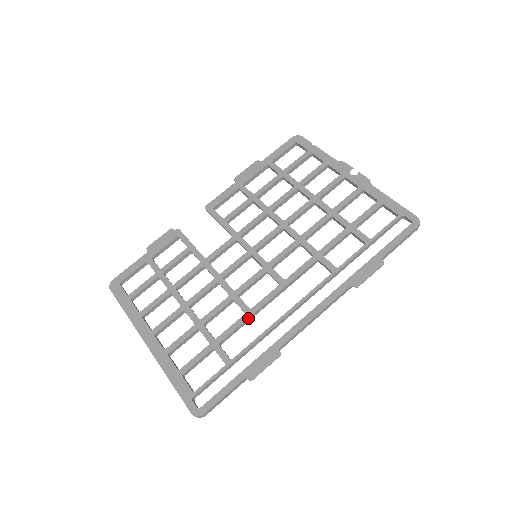
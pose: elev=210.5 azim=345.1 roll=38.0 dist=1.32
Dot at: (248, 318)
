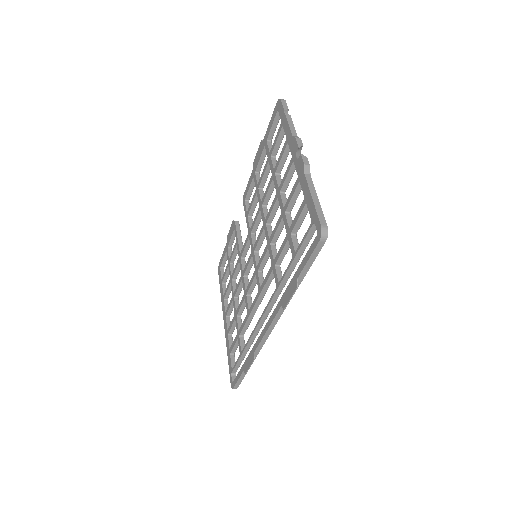
Dot at: (248, 318)
